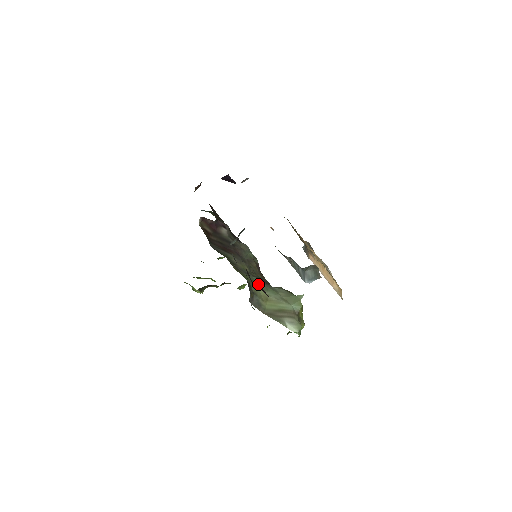
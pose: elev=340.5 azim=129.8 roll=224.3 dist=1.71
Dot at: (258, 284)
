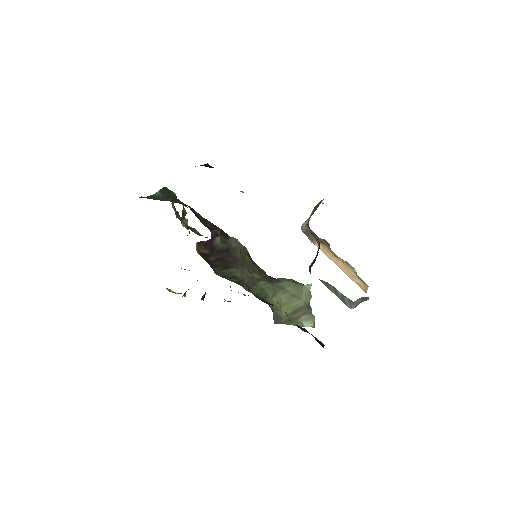
Dot at: occluded
